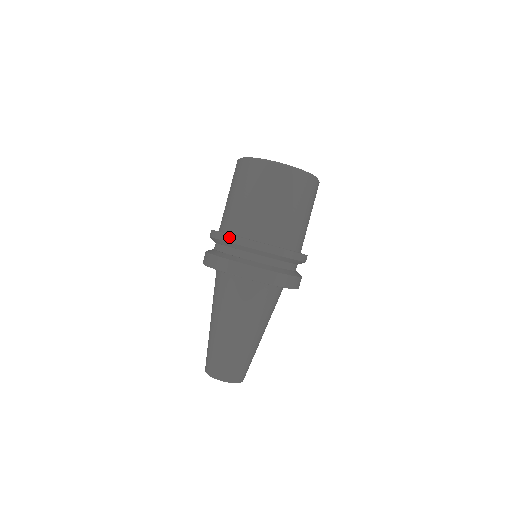
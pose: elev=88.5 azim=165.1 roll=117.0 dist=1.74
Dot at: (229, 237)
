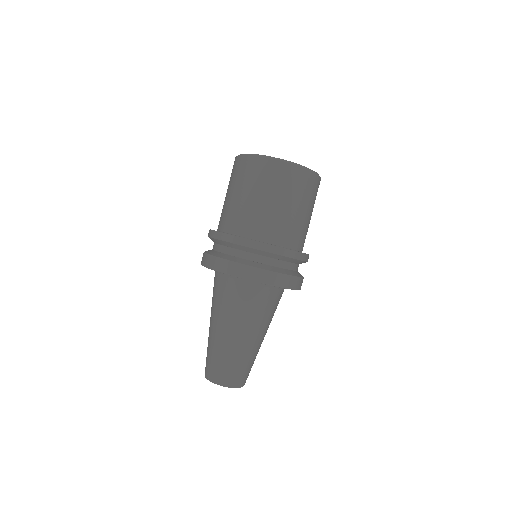
Dot at: (258, 244)
